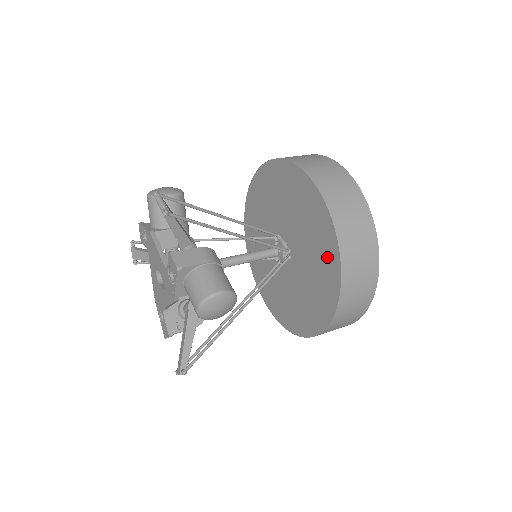
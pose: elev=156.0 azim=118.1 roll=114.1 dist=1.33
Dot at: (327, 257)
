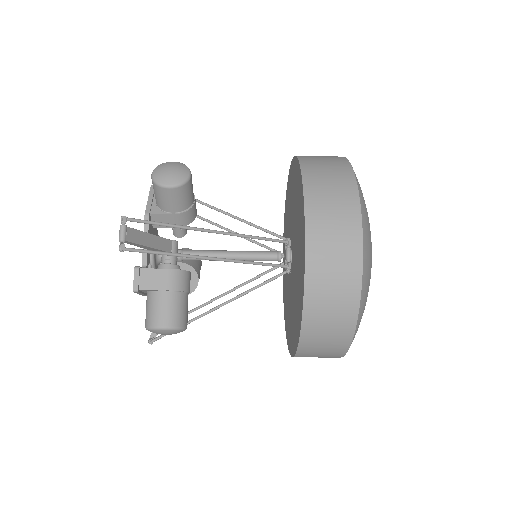
Dot at: (294, 177)
